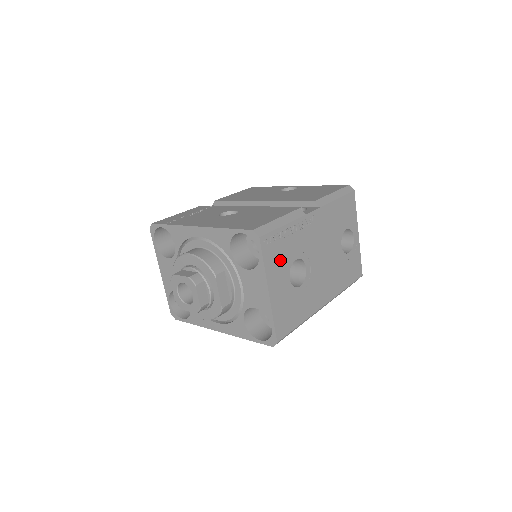
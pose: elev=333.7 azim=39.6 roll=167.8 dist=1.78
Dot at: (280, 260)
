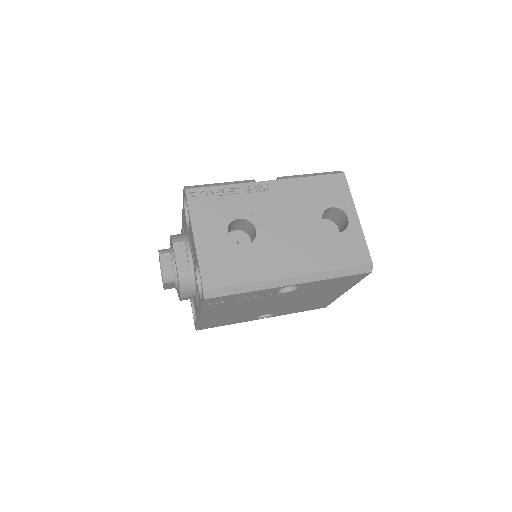
Dot at: (213, 214)
